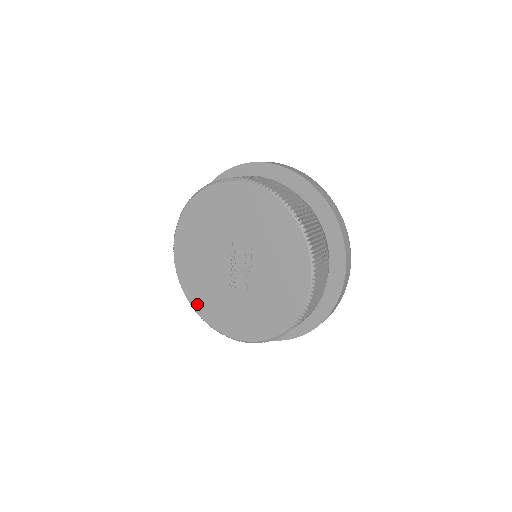
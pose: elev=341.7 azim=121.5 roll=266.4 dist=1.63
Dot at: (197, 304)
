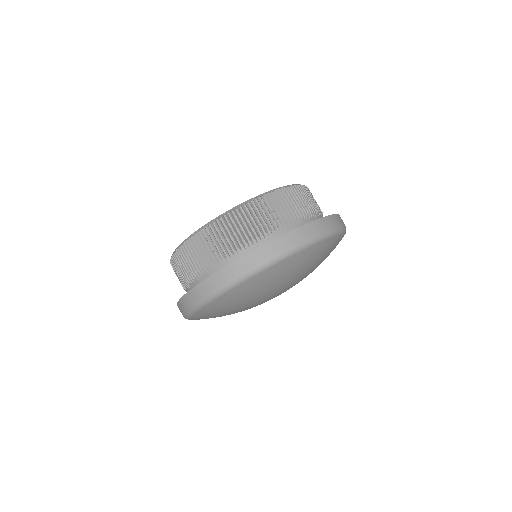
Dot at: occluded
